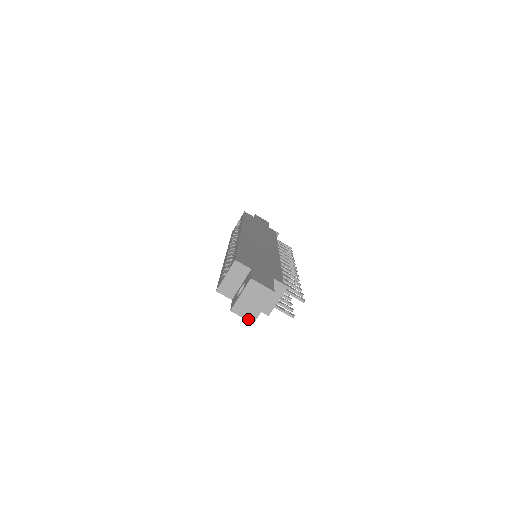
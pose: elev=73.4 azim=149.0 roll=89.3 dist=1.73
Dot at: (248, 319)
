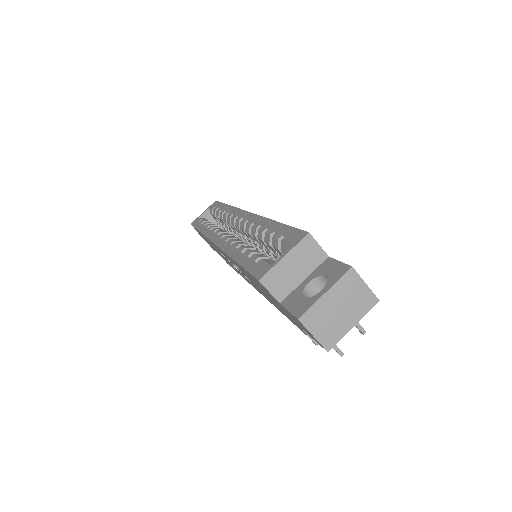
Dot at: (322, 341)
